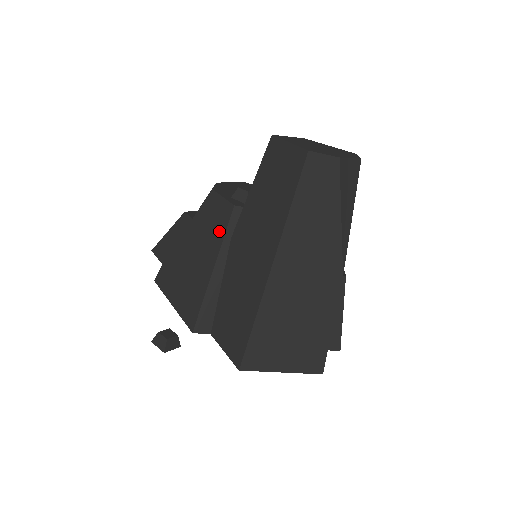
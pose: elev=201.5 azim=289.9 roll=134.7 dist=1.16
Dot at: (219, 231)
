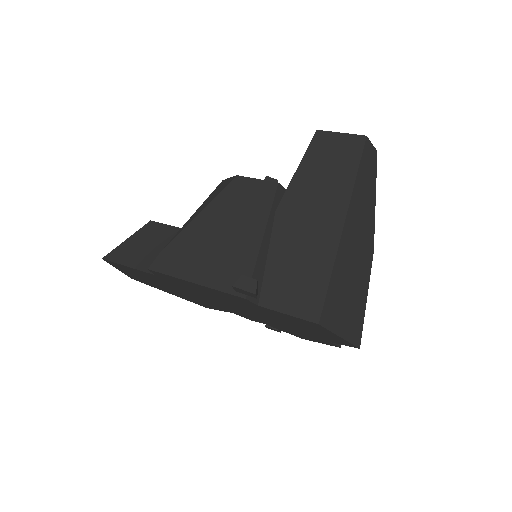
Dot at: (262, 204)
